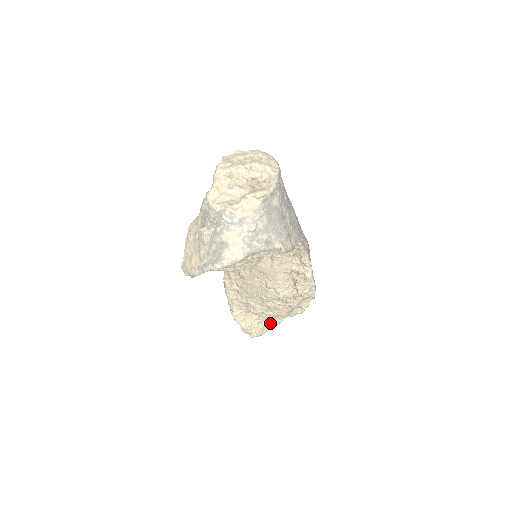
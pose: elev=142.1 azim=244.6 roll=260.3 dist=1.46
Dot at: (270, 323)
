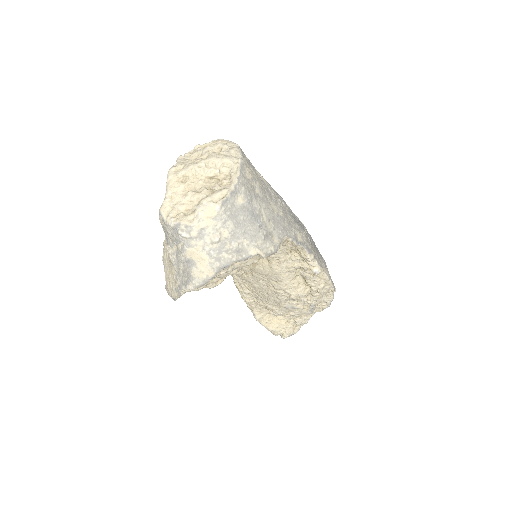
Dot at: (299, 321)
